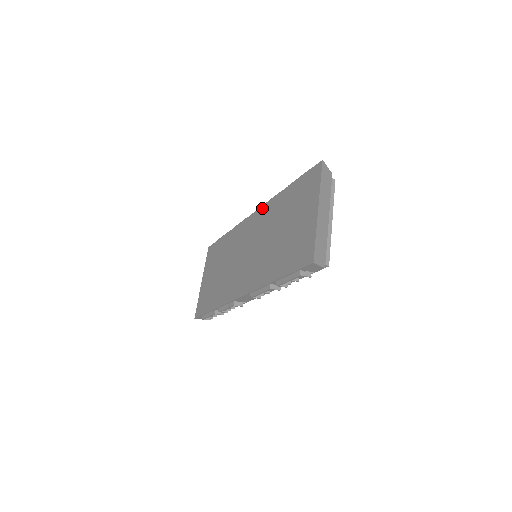
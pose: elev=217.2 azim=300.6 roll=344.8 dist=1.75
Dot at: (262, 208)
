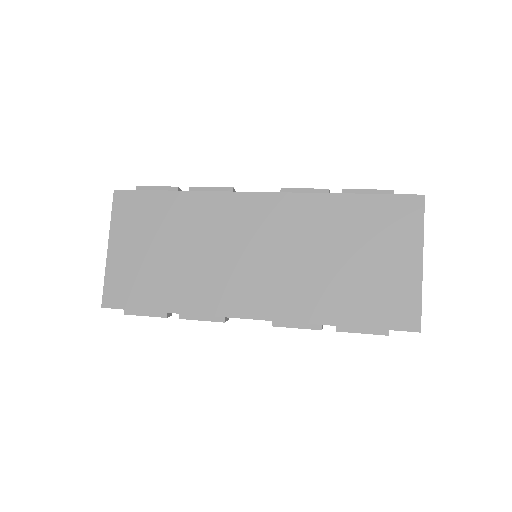
Dot at: (283, 196)
